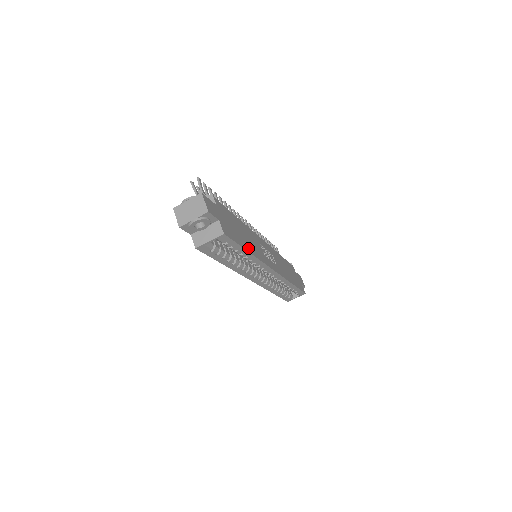
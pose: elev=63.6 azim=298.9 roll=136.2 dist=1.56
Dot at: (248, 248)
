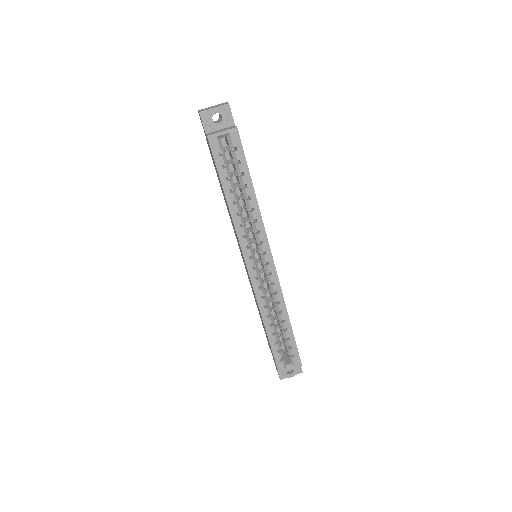
Dot at: (253, 189)
